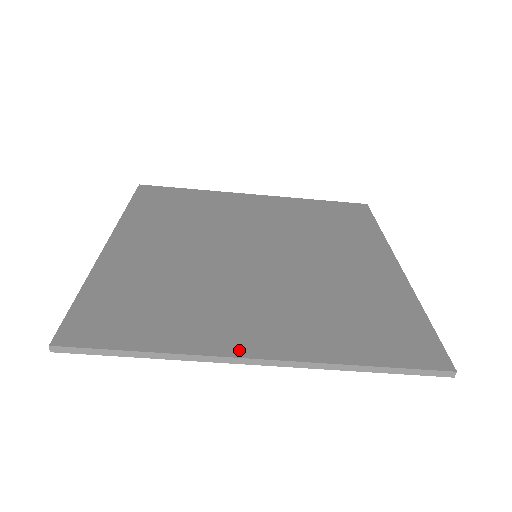
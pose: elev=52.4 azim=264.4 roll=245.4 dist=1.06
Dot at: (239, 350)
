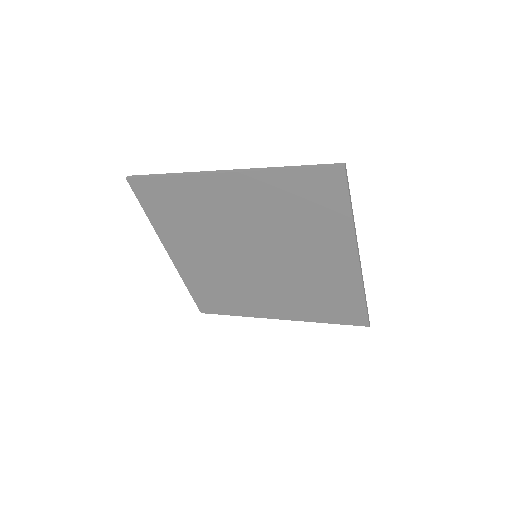
Dot at: (269, 316)
